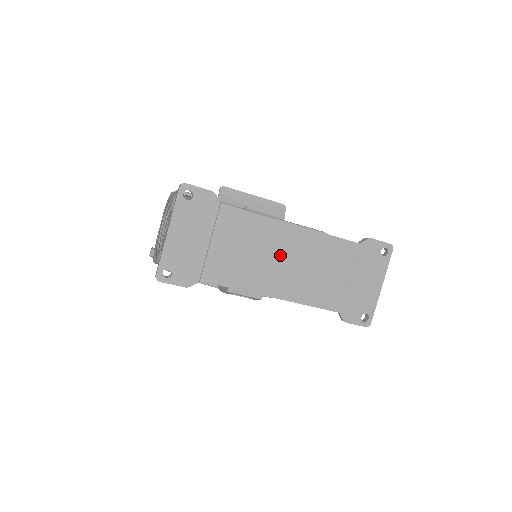
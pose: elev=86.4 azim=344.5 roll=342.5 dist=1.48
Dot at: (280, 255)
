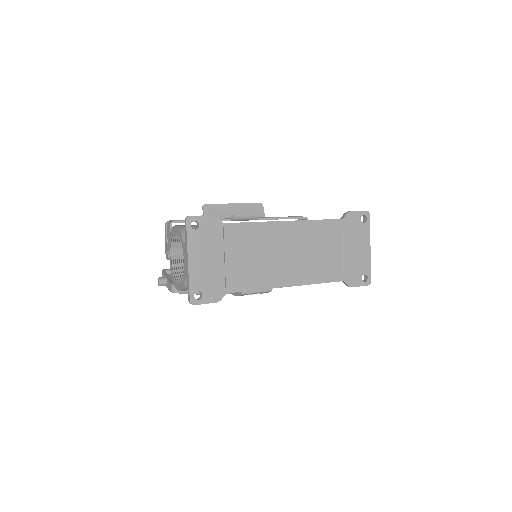
Dot at: (283, 250)
